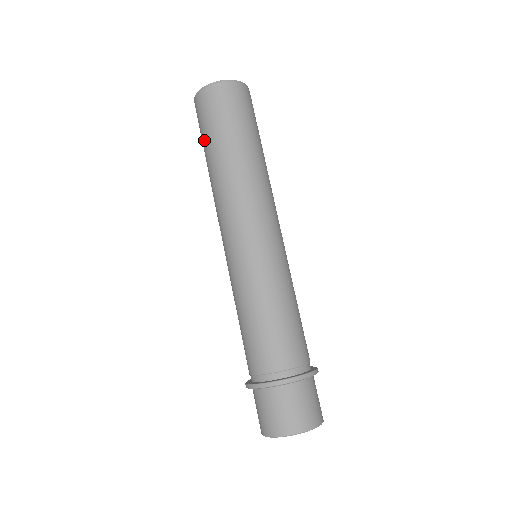
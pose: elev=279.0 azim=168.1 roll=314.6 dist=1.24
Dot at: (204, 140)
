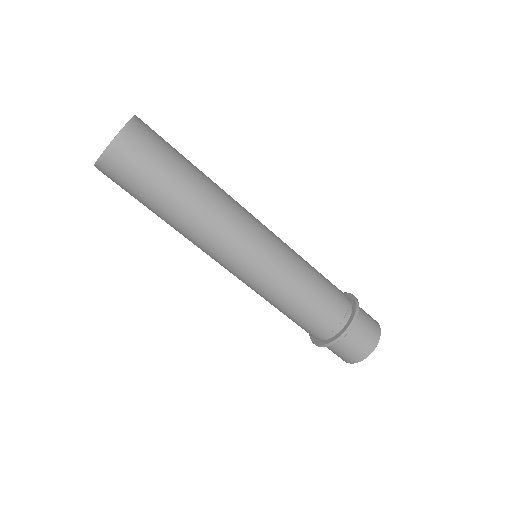
Dot at: occluded
